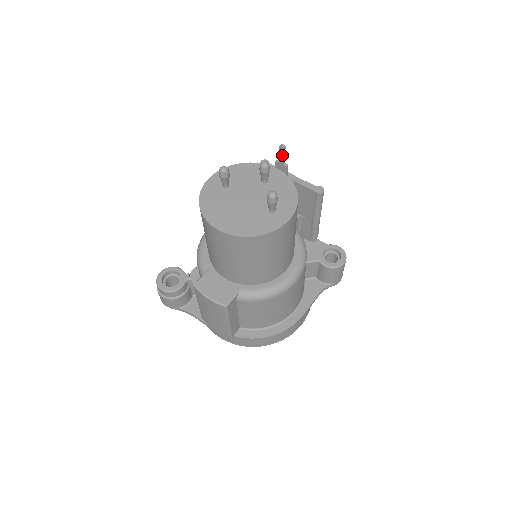
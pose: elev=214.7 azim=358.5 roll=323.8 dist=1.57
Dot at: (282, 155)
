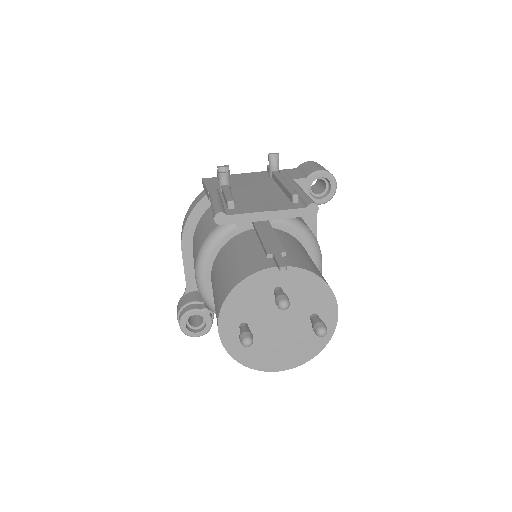
Dot at: occluded
